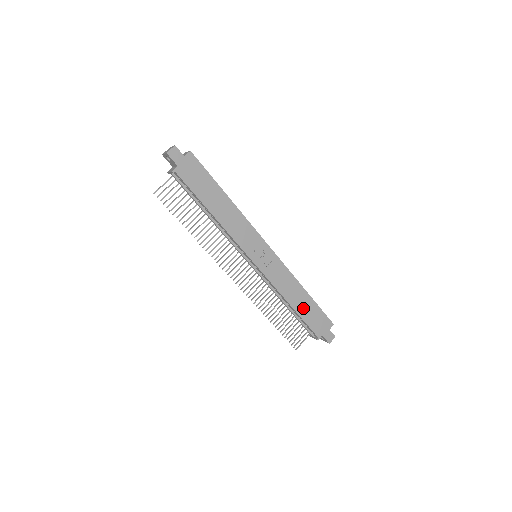
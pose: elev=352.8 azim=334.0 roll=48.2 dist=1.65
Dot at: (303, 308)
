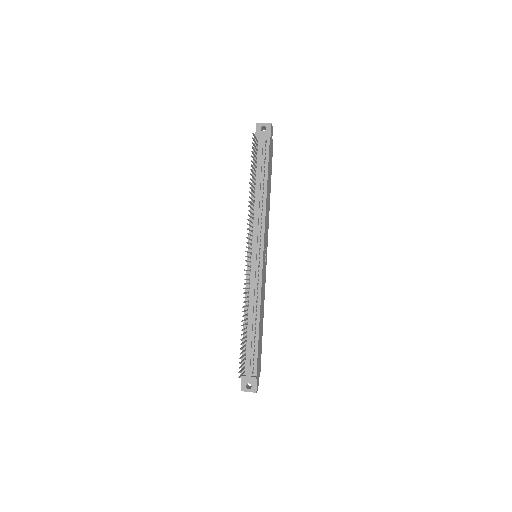
Dot at: (260, 334)
